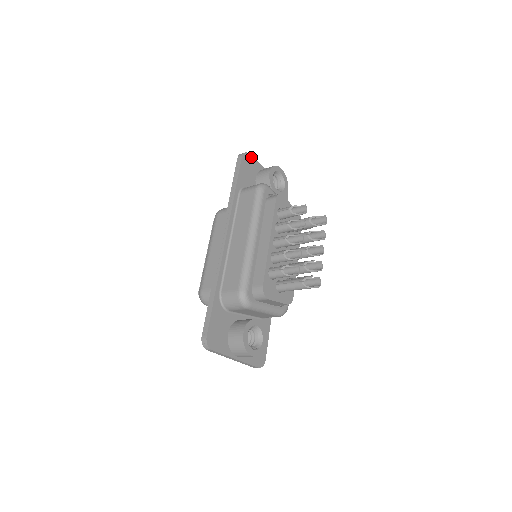
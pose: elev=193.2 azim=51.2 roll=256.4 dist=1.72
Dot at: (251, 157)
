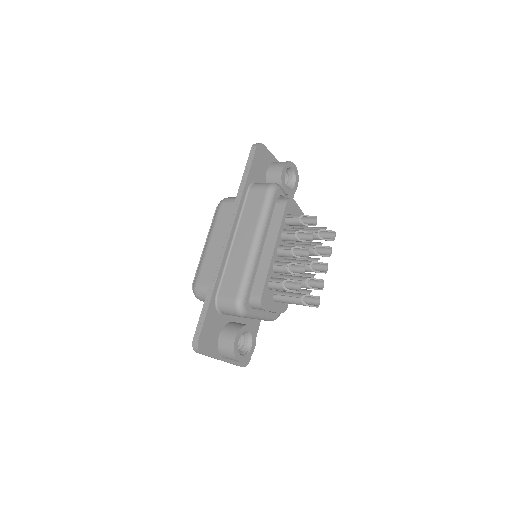
Dot at: (265, 148)
